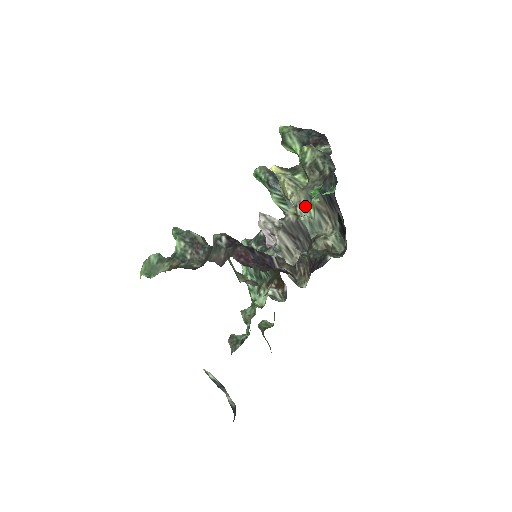
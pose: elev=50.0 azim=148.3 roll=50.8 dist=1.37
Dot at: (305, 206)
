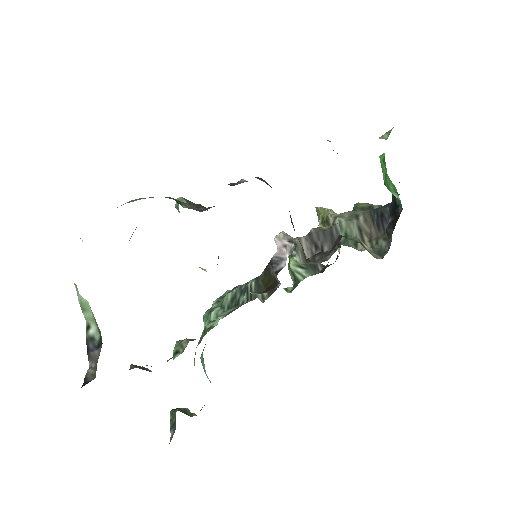
Dot at: (347, 219)
